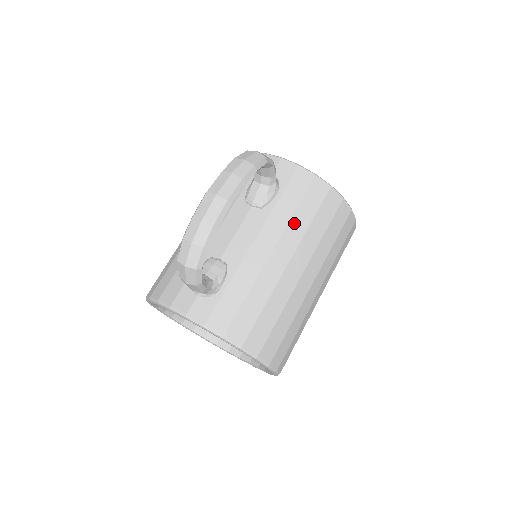
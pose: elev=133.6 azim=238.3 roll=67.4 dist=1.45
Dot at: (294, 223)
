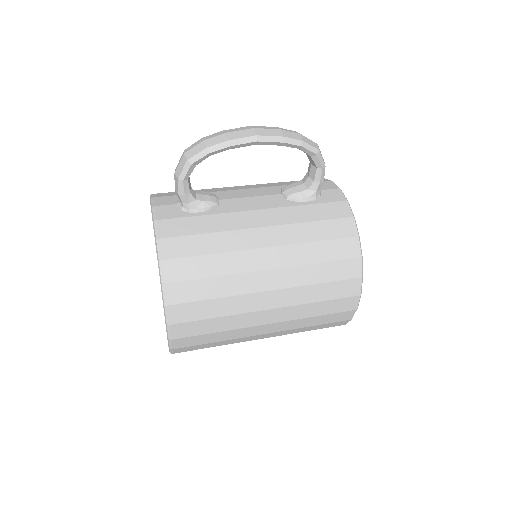
Dot at: (299, 228)
